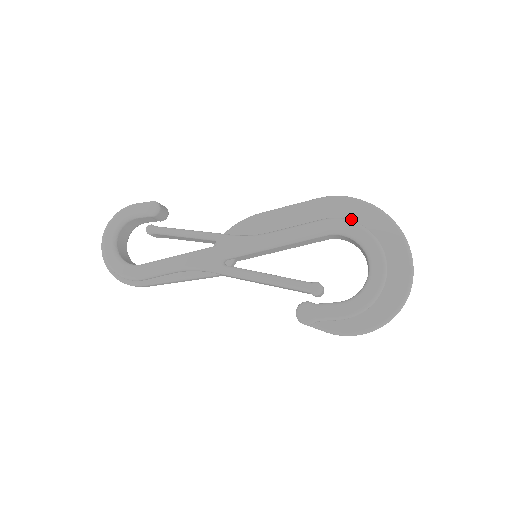
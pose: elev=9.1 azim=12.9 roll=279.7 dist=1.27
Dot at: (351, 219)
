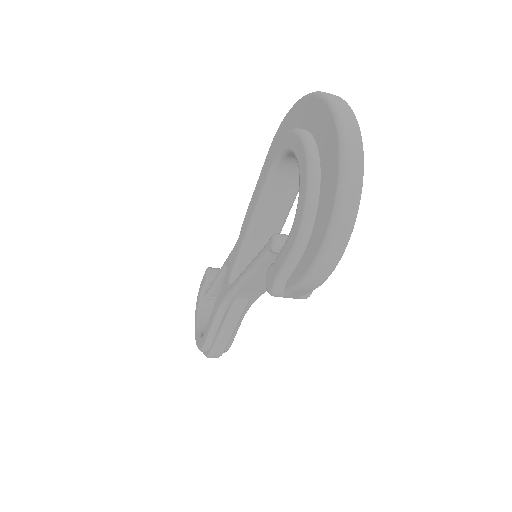
Dot at: occluded
